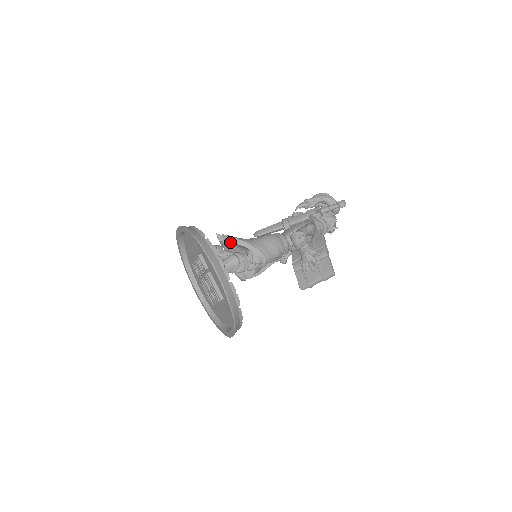
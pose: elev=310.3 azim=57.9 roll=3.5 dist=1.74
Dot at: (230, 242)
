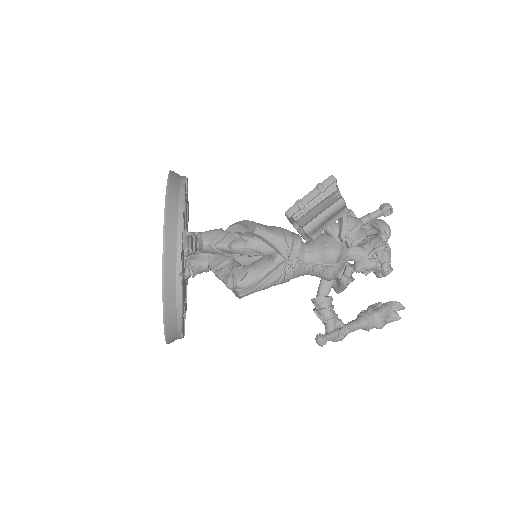
Dot at: occluded
